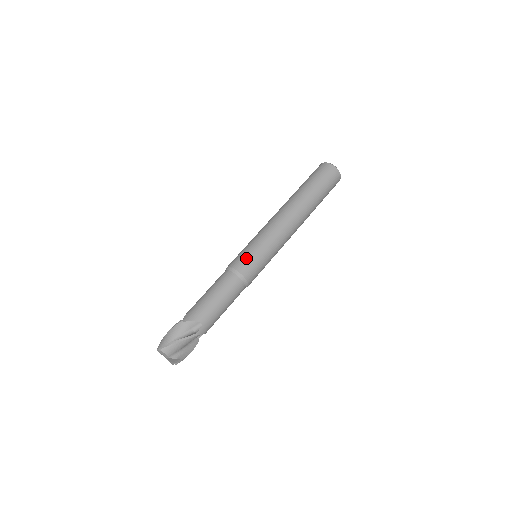
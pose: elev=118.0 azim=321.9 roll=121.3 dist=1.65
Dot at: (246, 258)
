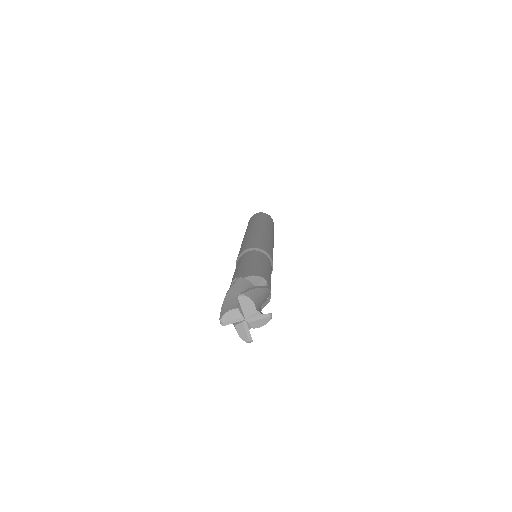
Dot at: (257, 243)
